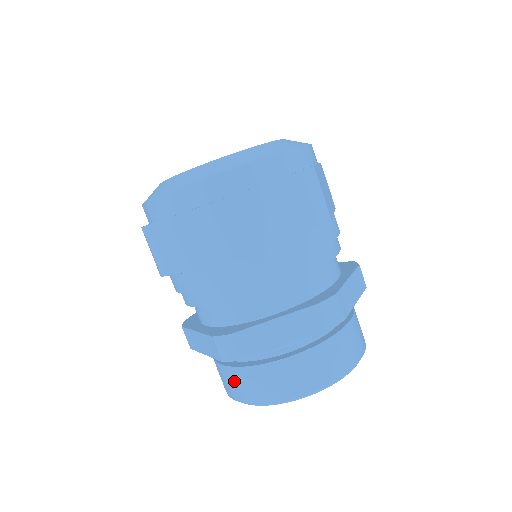
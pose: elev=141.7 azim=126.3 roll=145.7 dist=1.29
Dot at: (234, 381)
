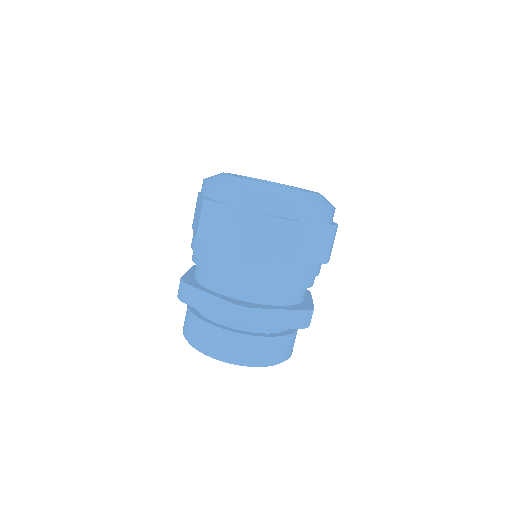
Dot at: occluded
